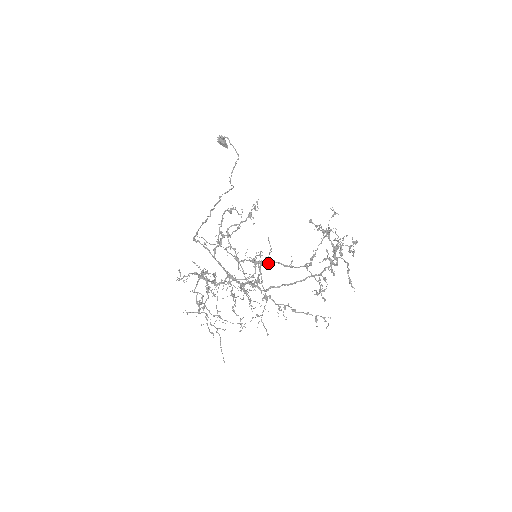
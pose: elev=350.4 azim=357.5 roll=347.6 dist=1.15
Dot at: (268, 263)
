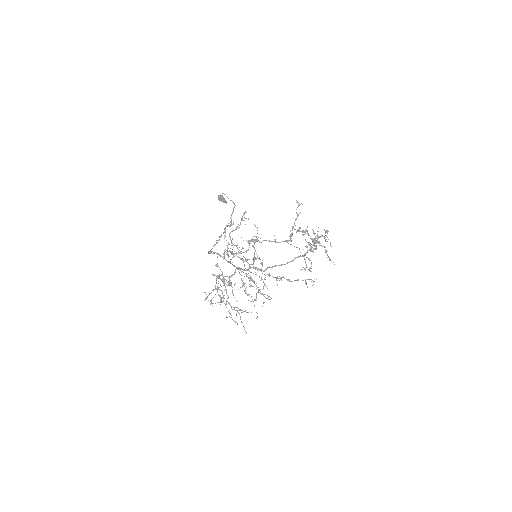
Dot at: (257, 239)
